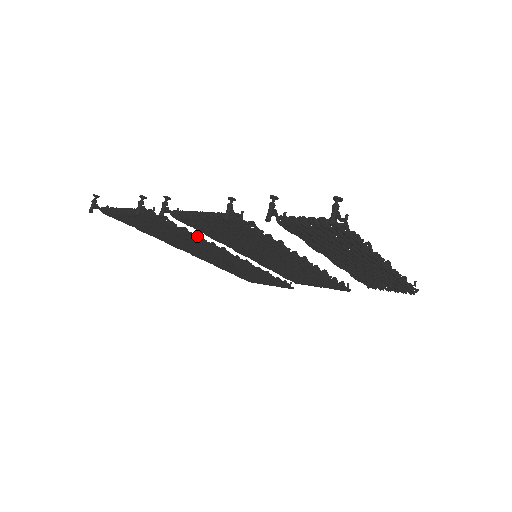
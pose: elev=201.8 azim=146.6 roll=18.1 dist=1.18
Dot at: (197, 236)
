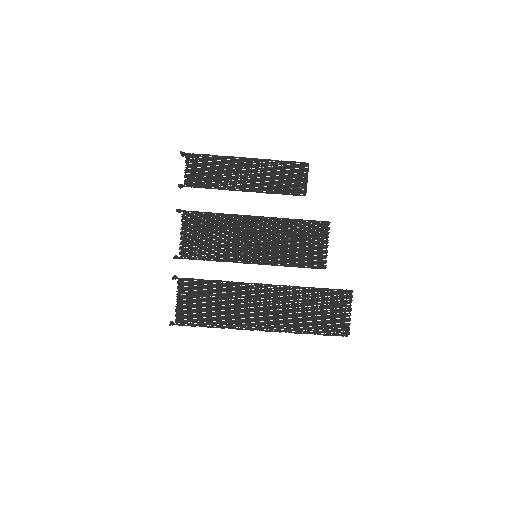
Dot at: (223, 281)
